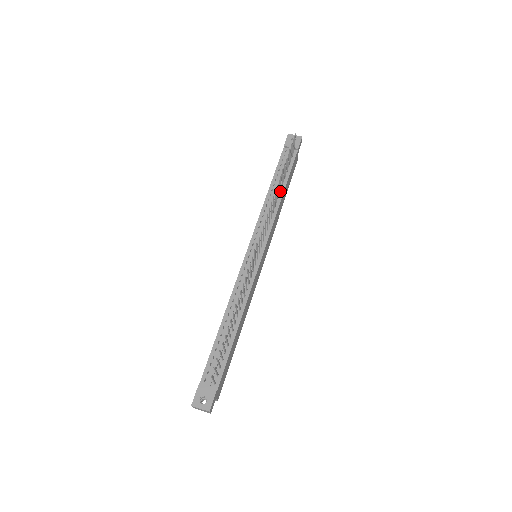
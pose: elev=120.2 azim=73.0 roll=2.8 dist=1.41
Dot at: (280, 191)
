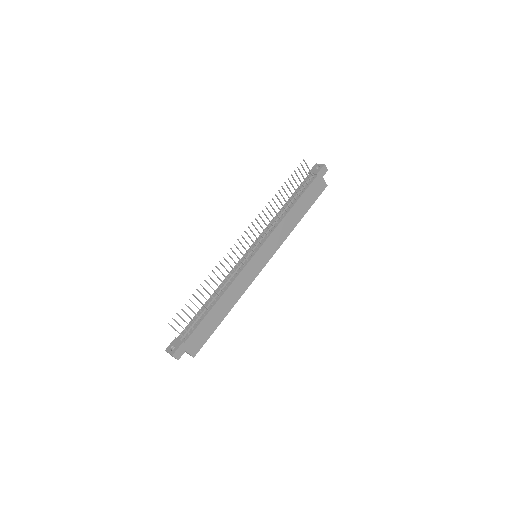
Dot at: (289, 207)
